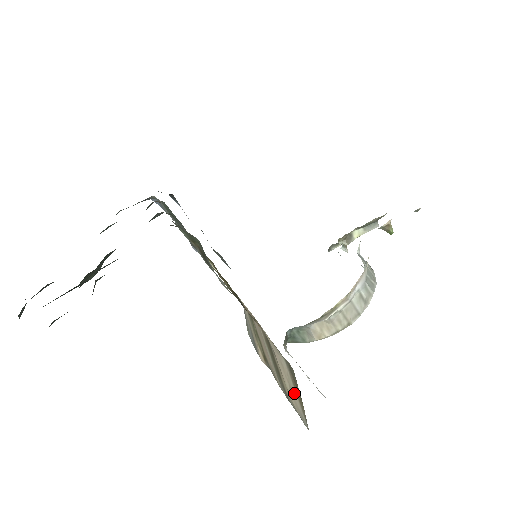
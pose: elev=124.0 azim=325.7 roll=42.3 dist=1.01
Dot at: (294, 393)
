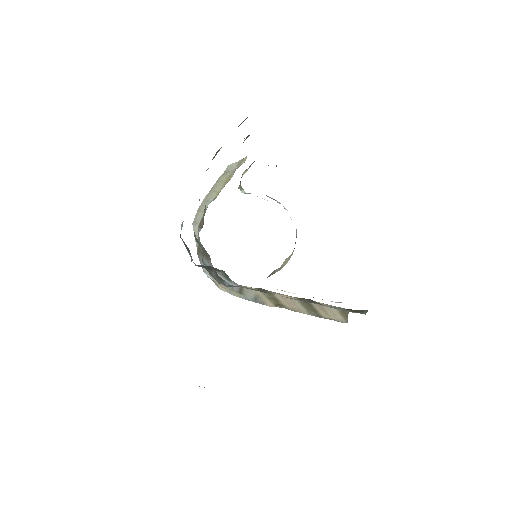
Dot at: (338, 316)
